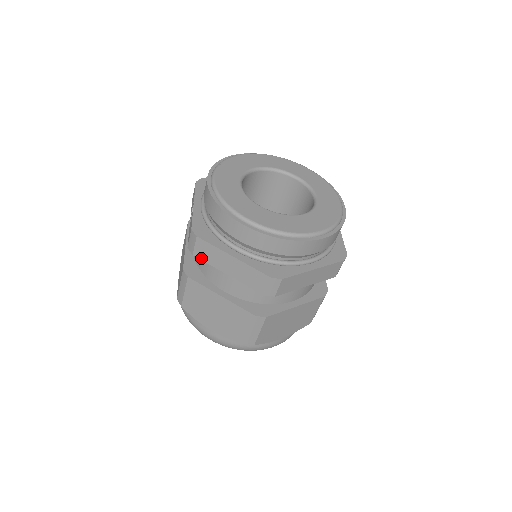
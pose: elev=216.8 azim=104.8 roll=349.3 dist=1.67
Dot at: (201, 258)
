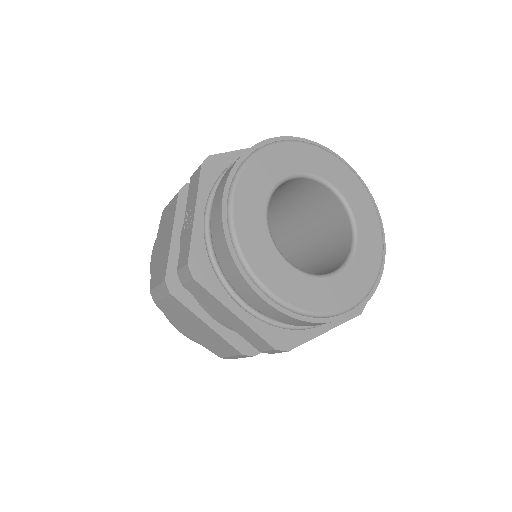
Dot at: (193, 293)
